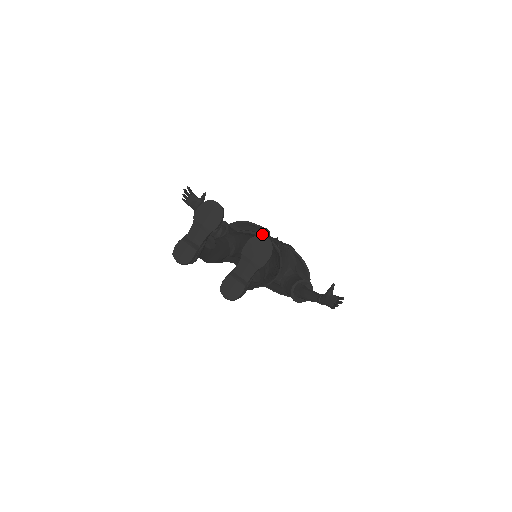
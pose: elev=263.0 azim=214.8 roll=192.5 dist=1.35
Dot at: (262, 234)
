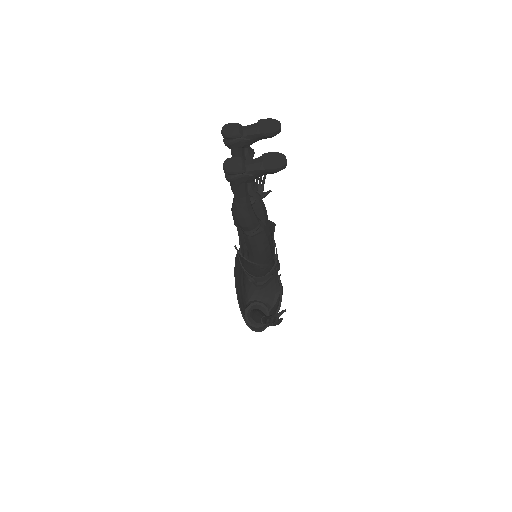
Dot at: occluded
